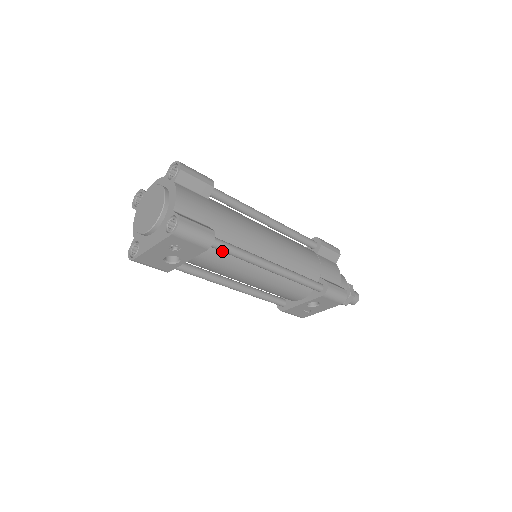
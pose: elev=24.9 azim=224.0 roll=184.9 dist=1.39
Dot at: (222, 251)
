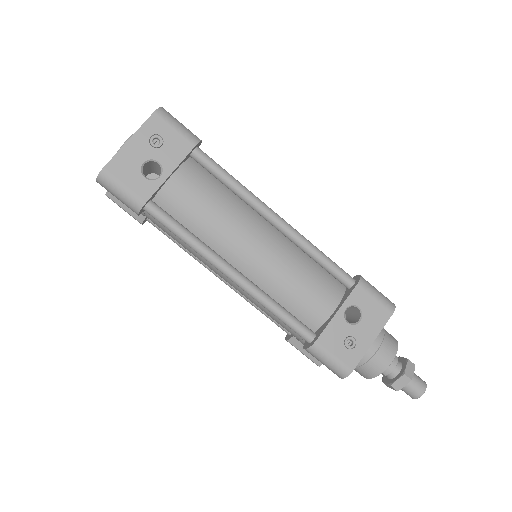
Dot at: (211, 168)
